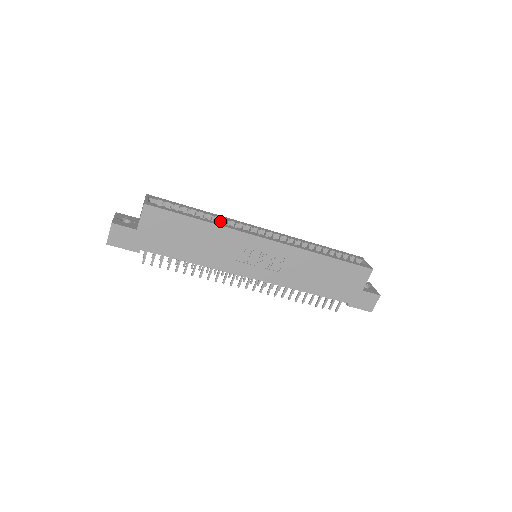
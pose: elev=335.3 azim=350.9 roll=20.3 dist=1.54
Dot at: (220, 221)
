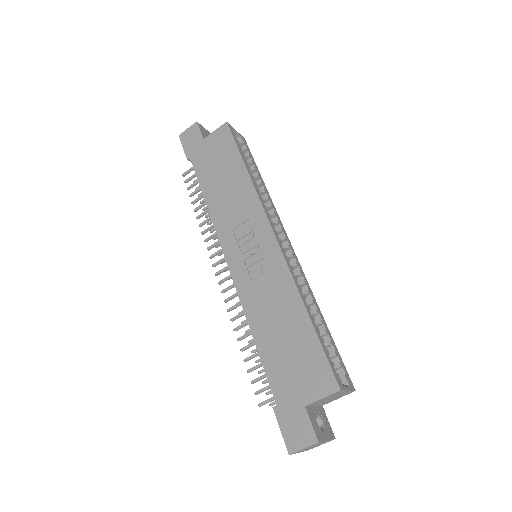
Dot at: (264, 197)
